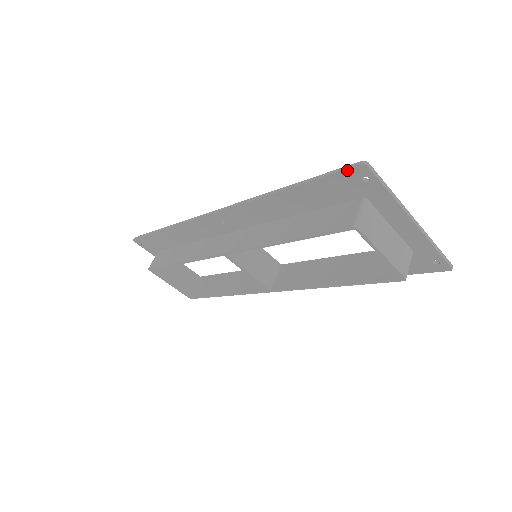
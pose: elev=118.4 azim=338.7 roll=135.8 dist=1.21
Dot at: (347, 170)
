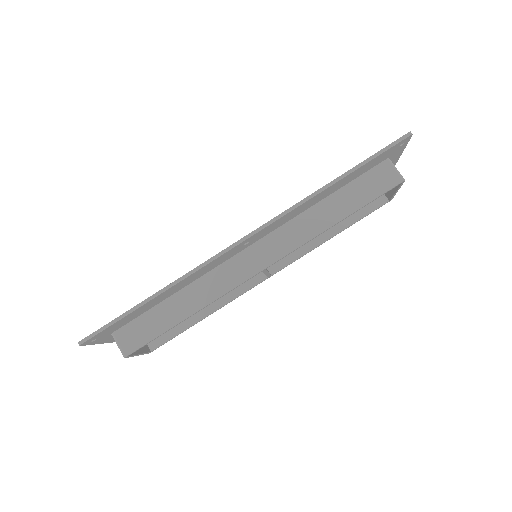
Dot at: (398, 143)
